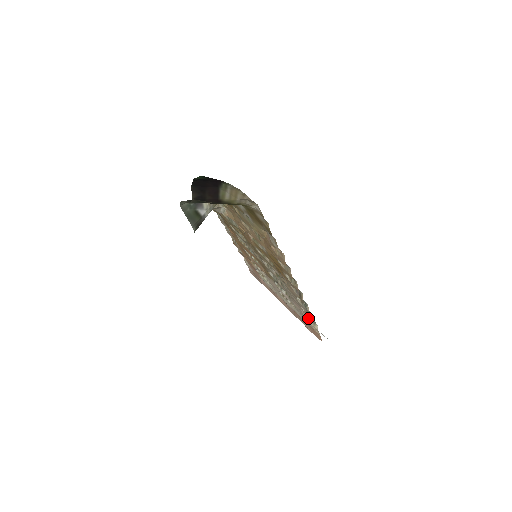
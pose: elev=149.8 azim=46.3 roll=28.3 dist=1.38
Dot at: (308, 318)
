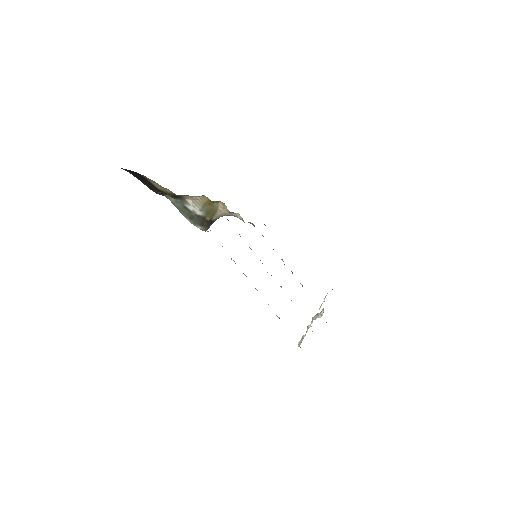
Dot at: (279, 318)
